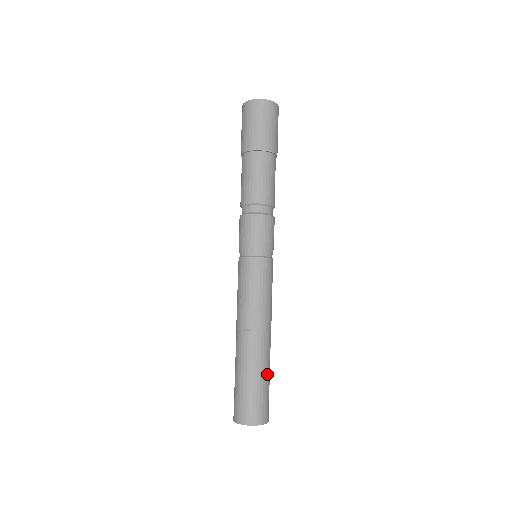
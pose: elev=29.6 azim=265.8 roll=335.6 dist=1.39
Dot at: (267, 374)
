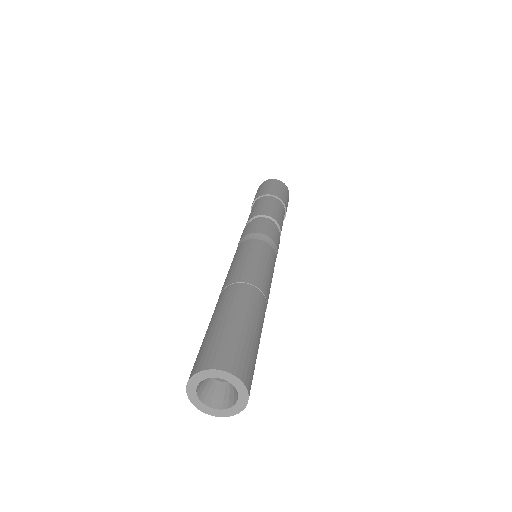
Dot at: (259, 342)
